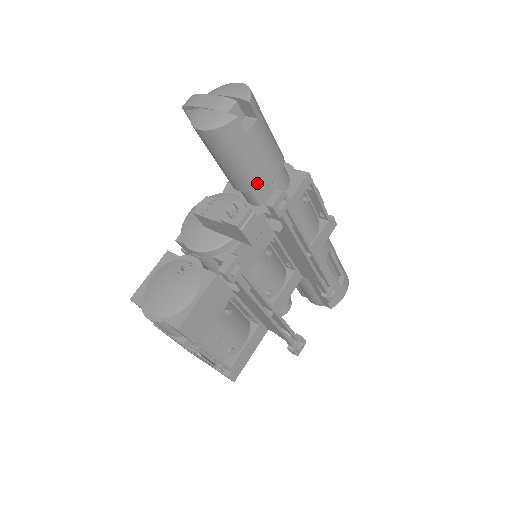
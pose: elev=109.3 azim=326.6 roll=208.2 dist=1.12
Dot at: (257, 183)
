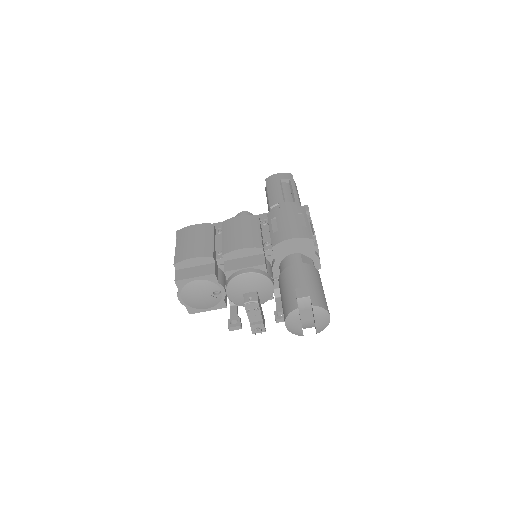
Dot at: occluded
